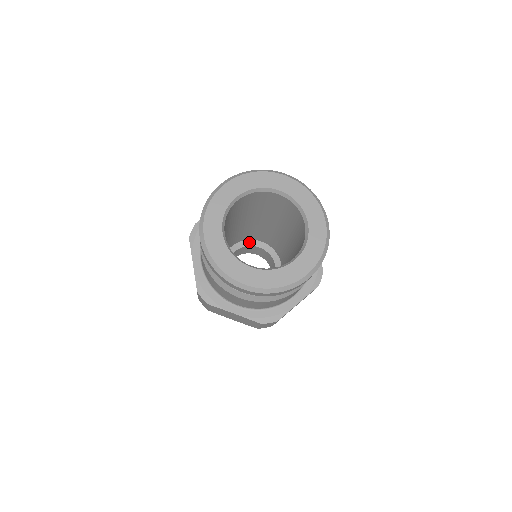
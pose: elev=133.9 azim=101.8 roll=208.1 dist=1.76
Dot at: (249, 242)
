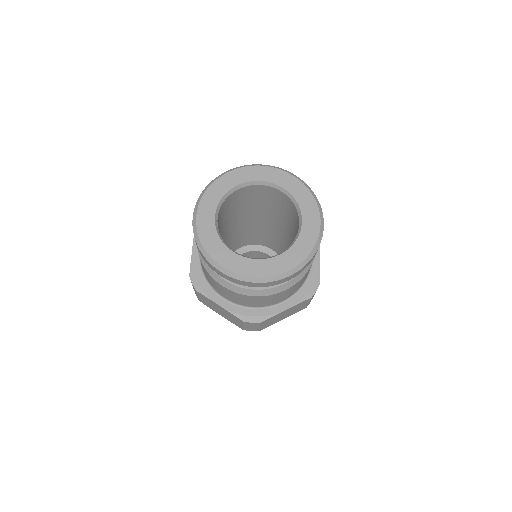
Dot at: (259, 247)
